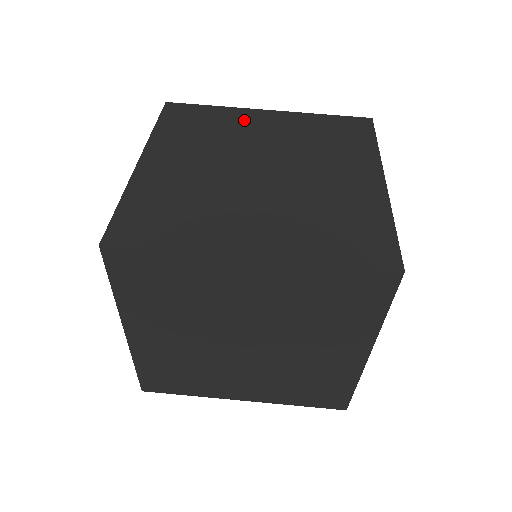
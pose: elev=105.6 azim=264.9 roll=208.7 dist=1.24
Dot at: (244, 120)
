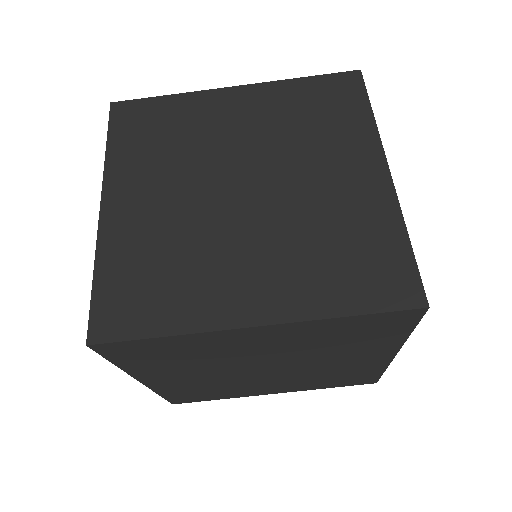
Dot at: (208, 111)
